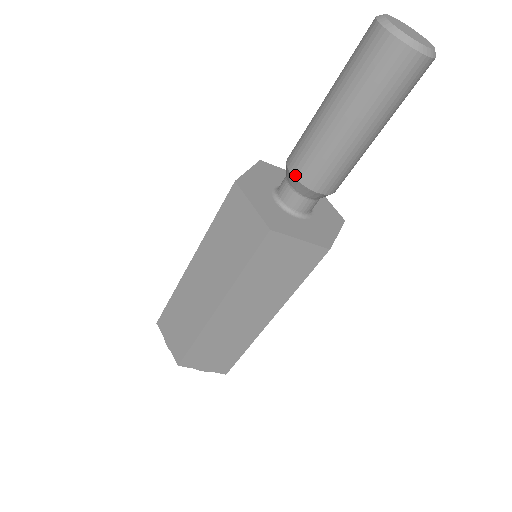
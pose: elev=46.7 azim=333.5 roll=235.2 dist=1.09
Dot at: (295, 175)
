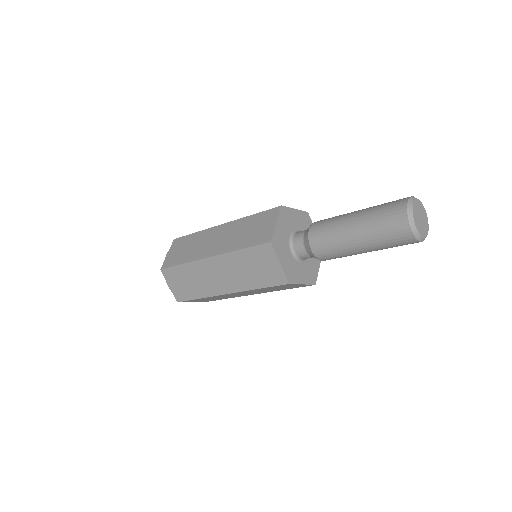
Dot at: (310, 231)
